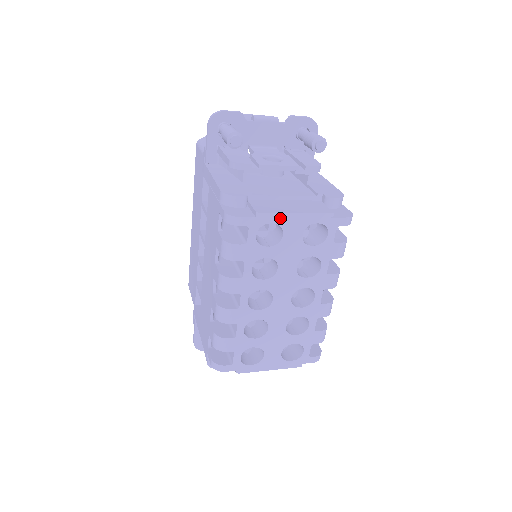
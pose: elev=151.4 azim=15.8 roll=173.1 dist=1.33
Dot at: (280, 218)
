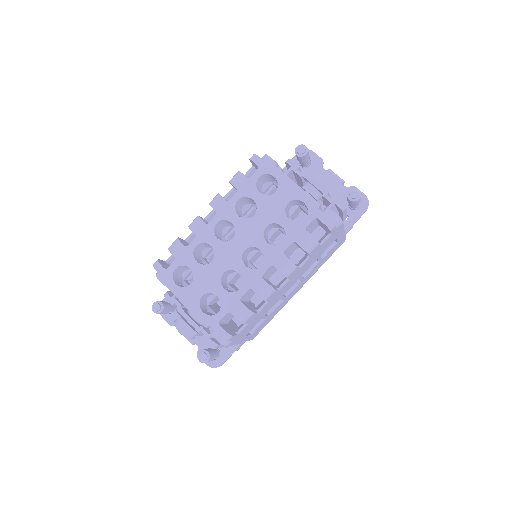
Dot at: (282, 178)
